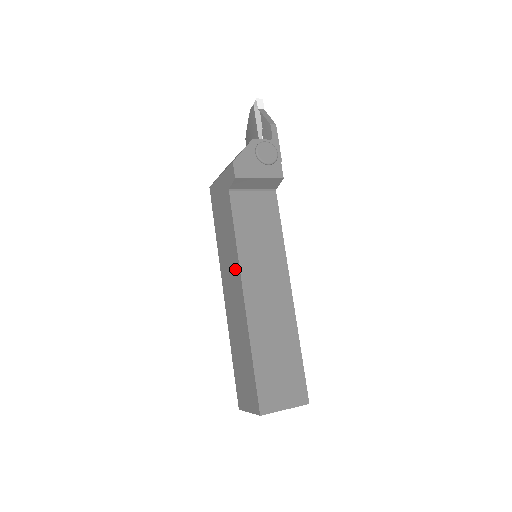
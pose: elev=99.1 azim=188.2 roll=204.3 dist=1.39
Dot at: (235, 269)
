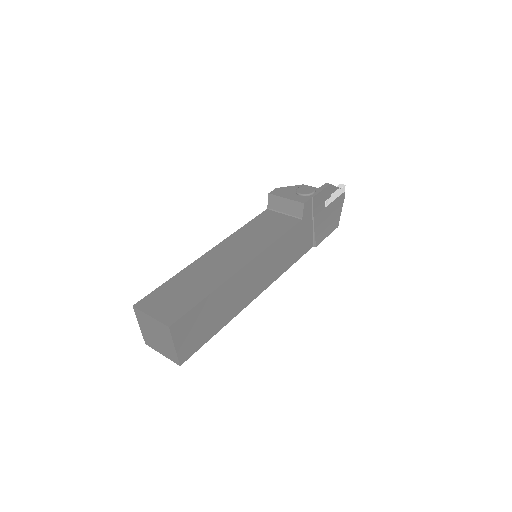
Dot at: occluded
